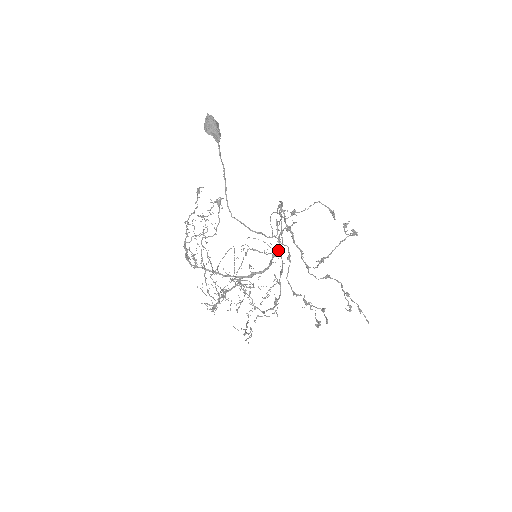
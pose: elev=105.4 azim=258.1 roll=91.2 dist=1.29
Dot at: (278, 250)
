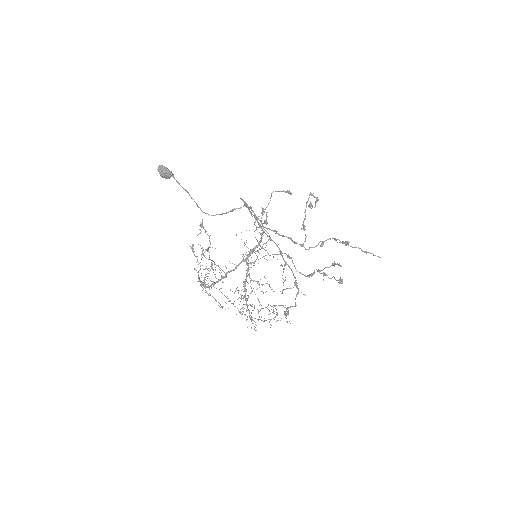
Dot at: (264, 232)
